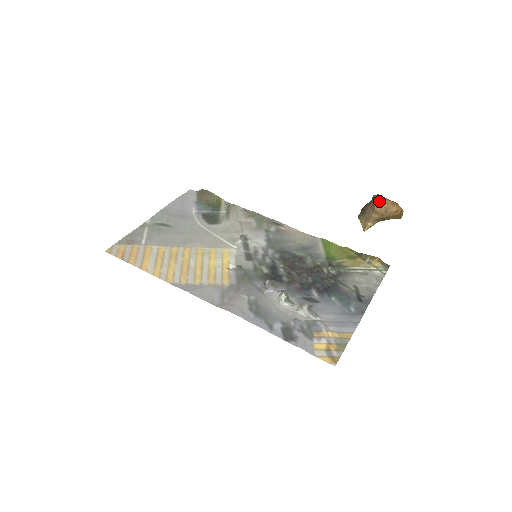
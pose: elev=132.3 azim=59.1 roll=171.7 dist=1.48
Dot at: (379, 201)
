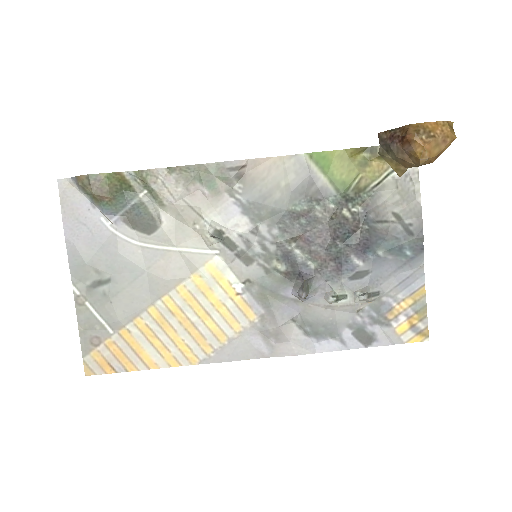
Dot at: (425, 153)
